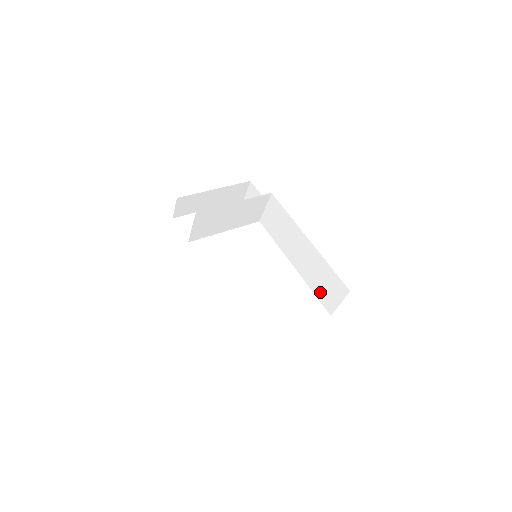
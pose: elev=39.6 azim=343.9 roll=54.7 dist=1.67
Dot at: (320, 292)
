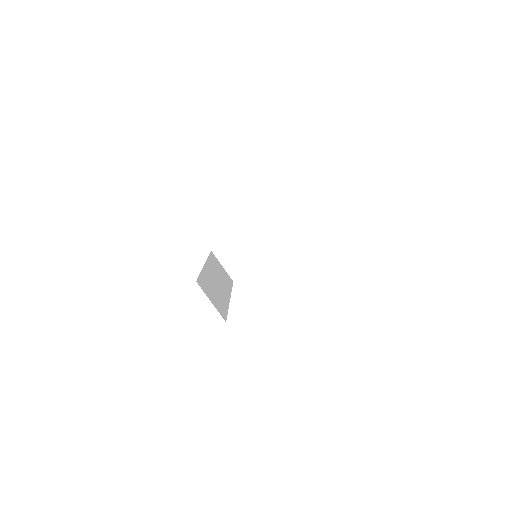
Dot at: occluded
